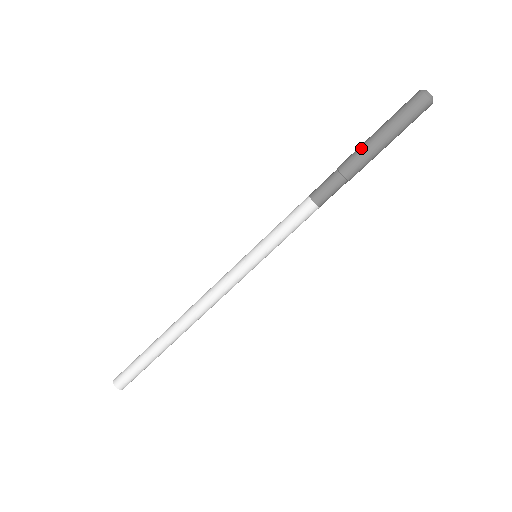
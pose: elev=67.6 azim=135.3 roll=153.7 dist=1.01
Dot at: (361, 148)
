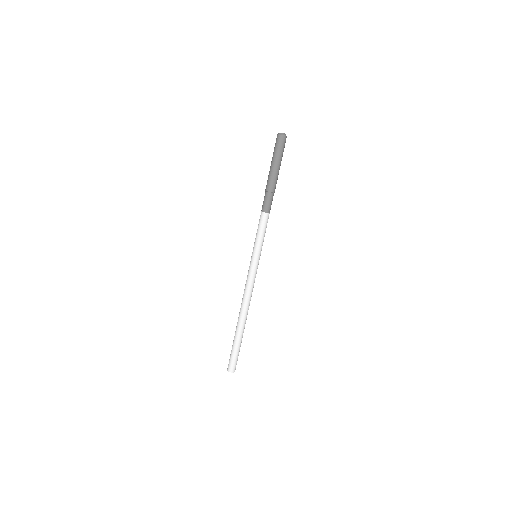
Dot at: (271, 175)
